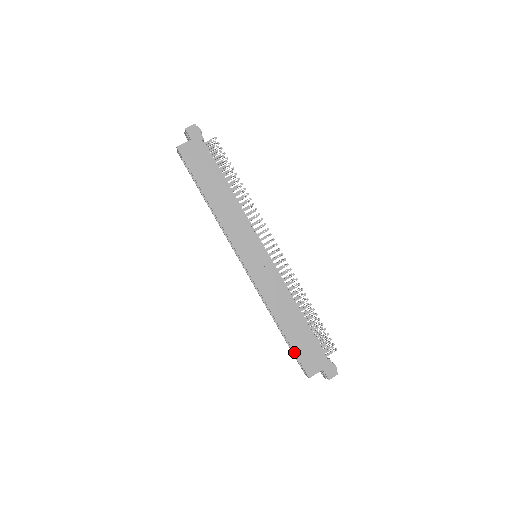
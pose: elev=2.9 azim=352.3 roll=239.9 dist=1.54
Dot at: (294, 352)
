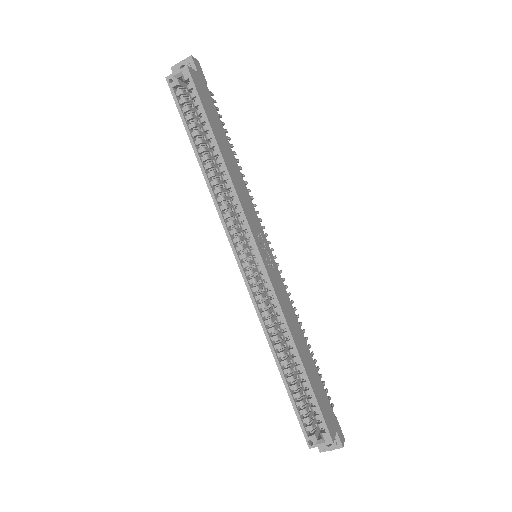
Dot at: (317, 400)
